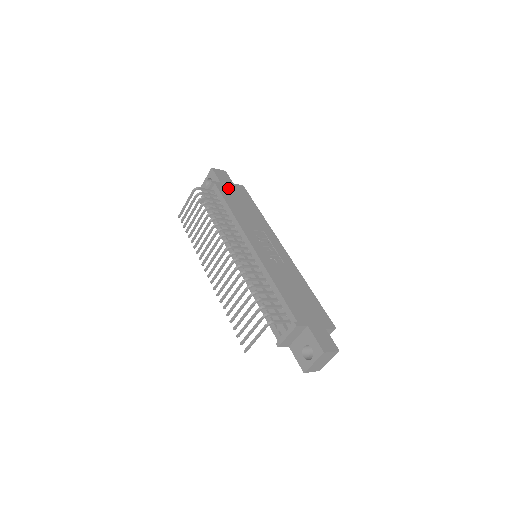
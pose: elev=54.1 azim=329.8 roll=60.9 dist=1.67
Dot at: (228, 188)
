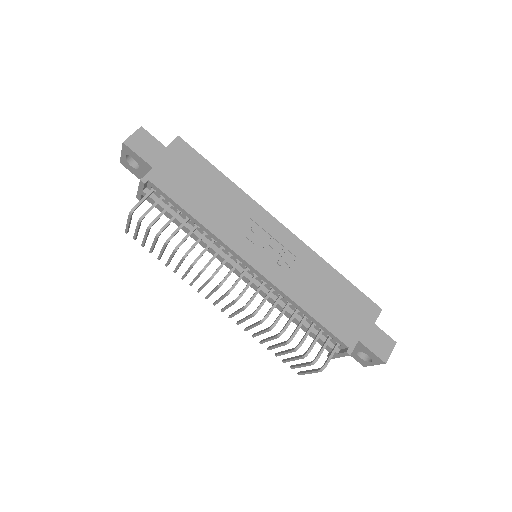
Dot at: (167, 170)
